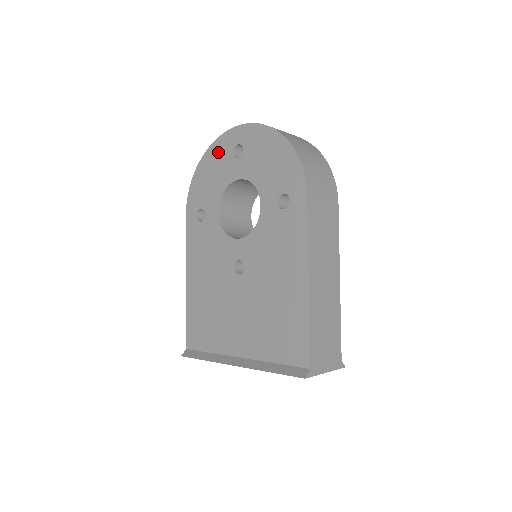
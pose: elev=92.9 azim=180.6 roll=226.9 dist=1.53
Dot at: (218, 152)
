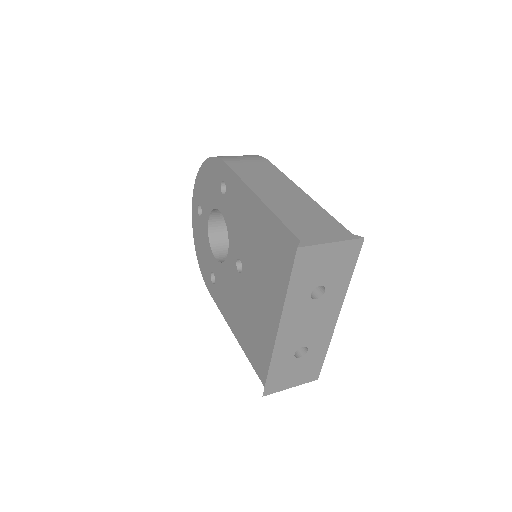
Dot at: (196, 229)
